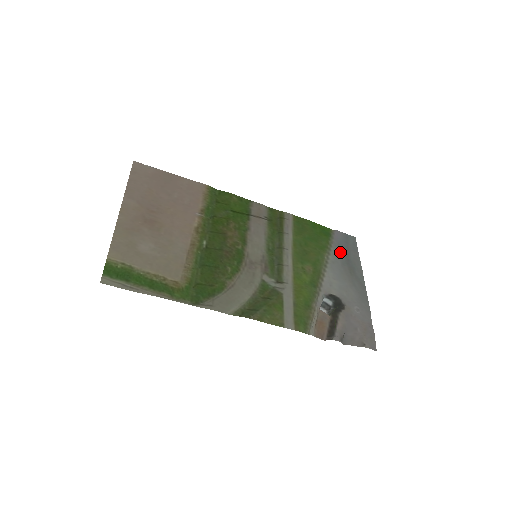
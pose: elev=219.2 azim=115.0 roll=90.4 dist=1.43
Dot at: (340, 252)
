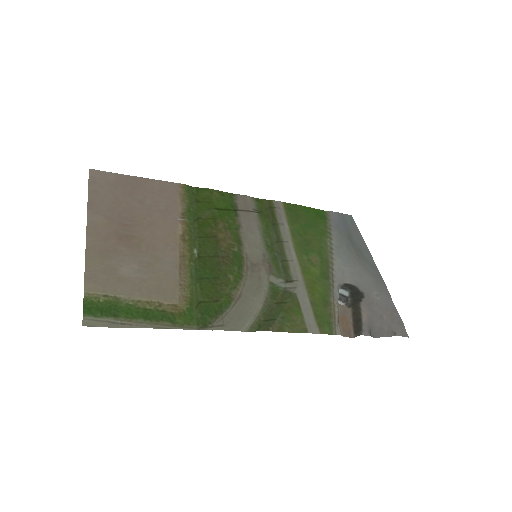
Dot at: (341, 234)
